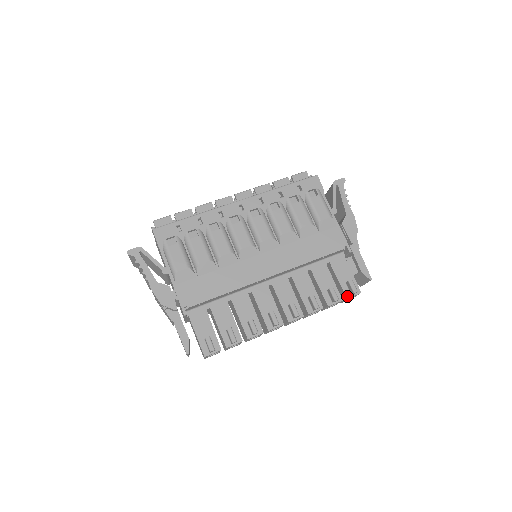
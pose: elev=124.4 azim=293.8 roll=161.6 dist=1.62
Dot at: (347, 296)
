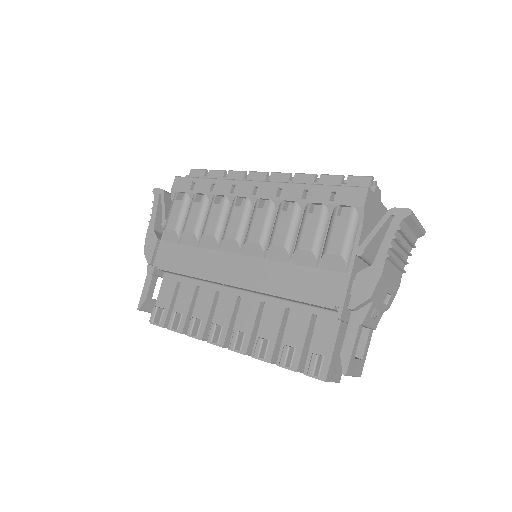
Dot at: (305, 371)
